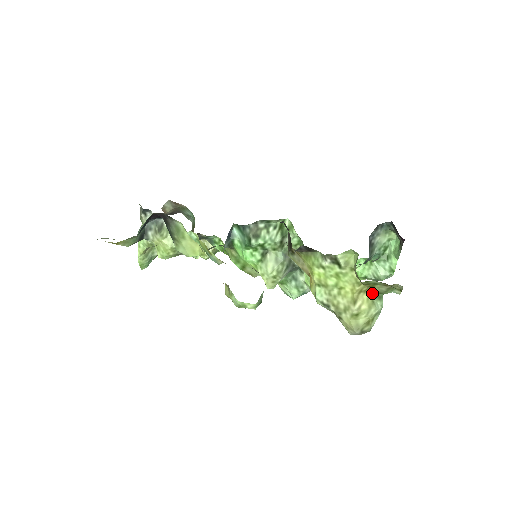
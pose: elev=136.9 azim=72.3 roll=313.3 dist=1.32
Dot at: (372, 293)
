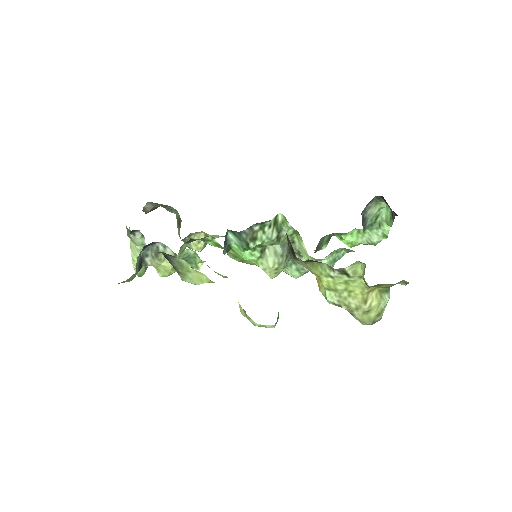
Dot at: (379, 289)
